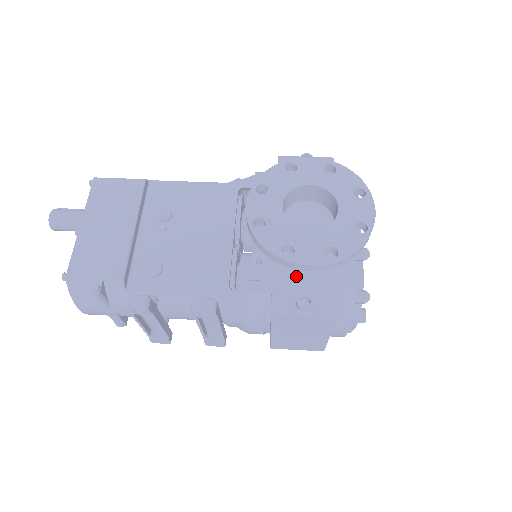
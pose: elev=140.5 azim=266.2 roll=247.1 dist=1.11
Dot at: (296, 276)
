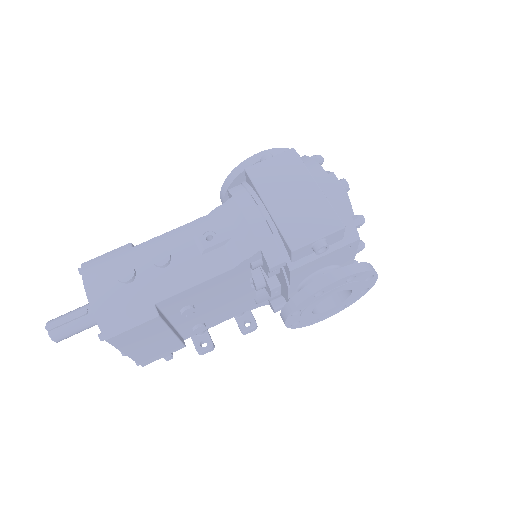
Dot at: occluded
